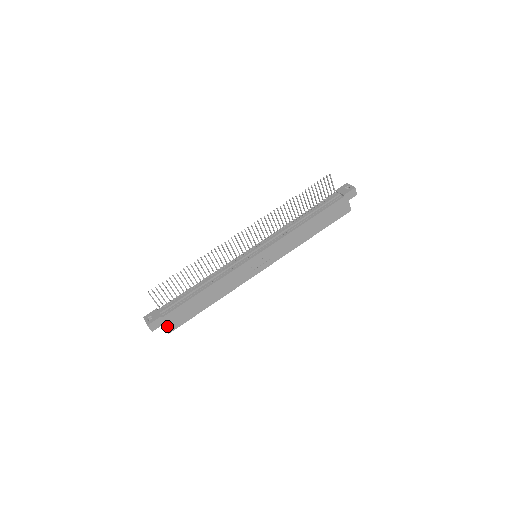
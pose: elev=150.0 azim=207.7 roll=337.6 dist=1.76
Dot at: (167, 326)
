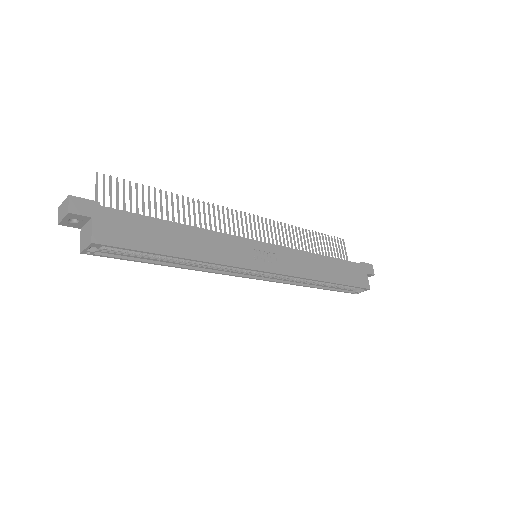
Dot at: (97, 227)
